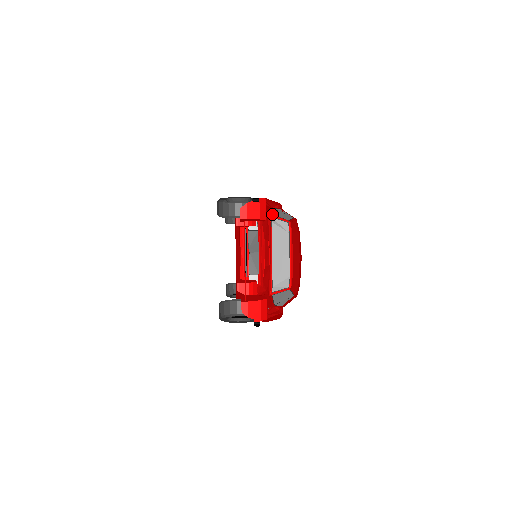
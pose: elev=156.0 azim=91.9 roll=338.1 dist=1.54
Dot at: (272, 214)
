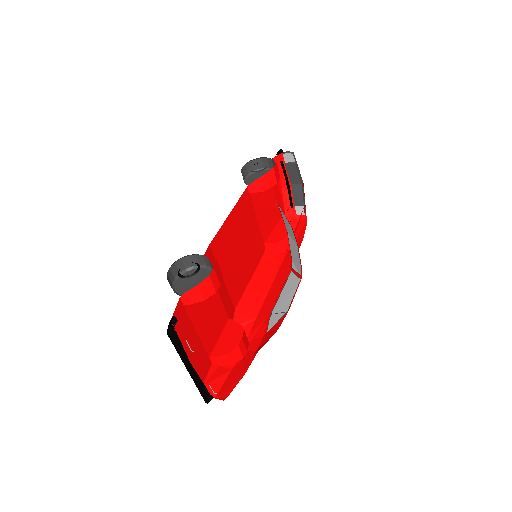
Dot at: occluded
